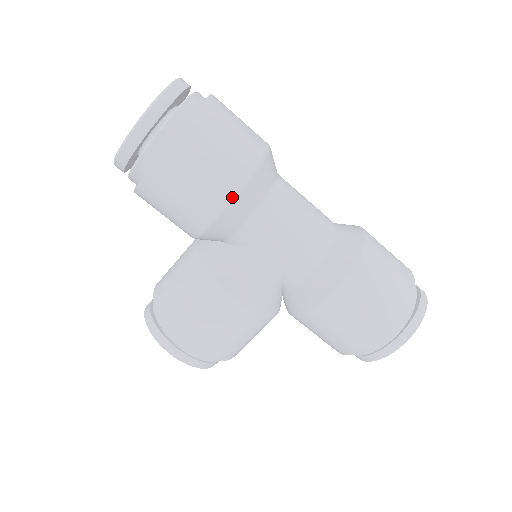
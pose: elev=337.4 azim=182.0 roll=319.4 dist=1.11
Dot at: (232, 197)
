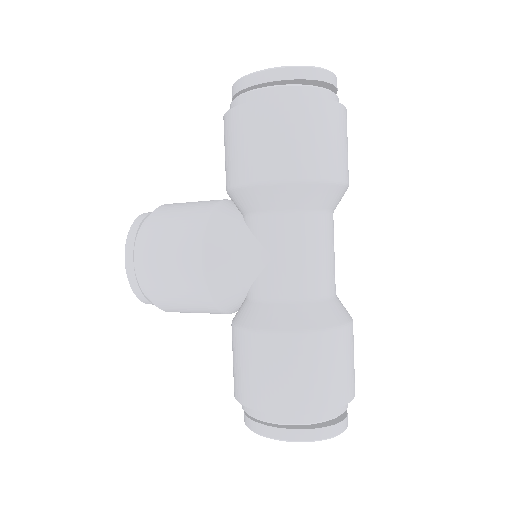
Dot at: (278, 180)
